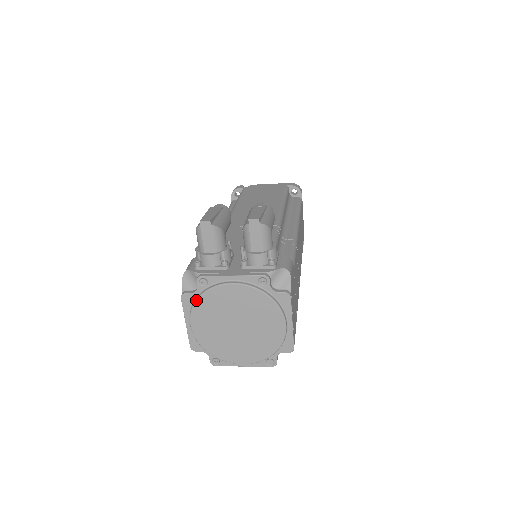
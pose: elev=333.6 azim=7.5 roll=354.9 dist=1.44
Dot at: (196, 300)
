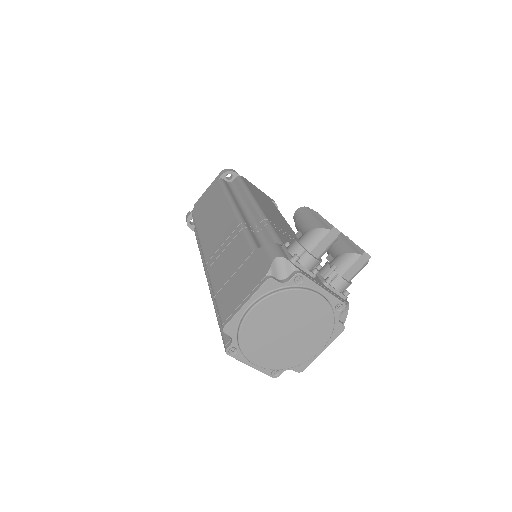
Dot at: (280, 291)
